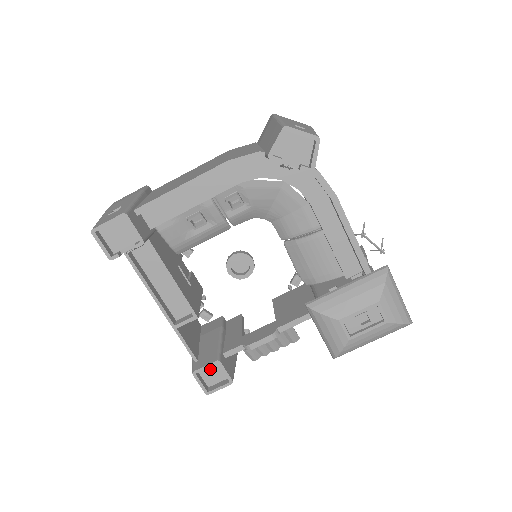
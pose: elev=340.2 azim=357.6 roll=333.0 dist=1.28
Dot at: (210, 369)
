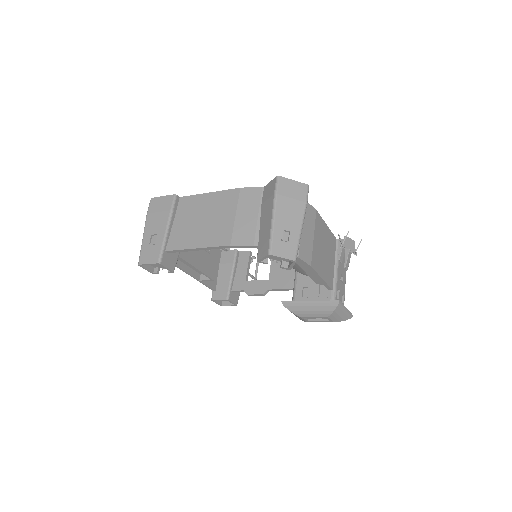
Dot at: occluded
